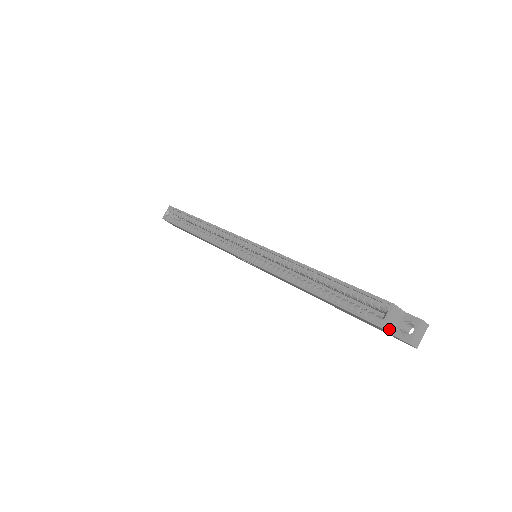
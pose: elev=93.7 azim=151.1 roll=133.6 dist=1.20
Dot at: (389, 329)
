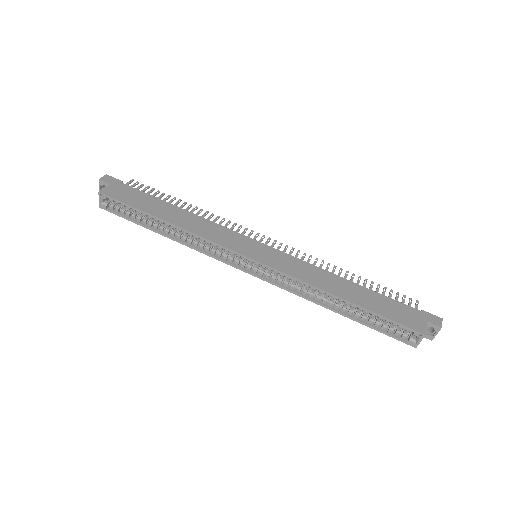
Dot at: occluded
